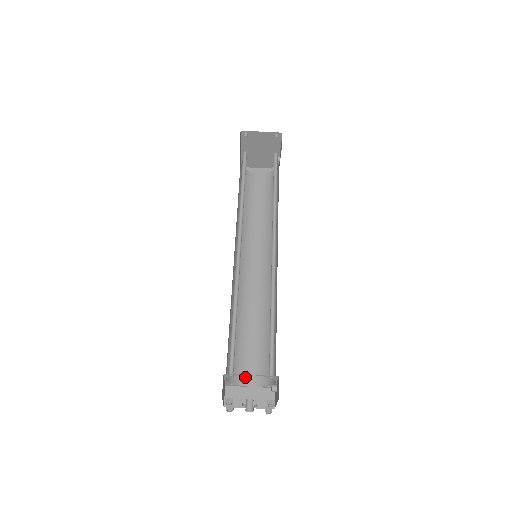
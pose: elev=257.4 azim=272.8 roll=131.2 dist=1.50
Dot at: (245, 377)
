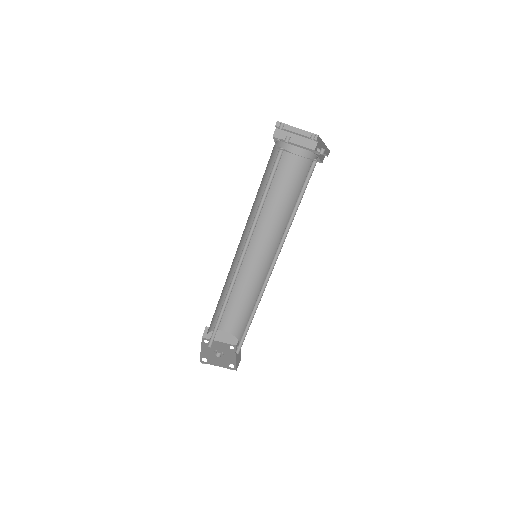
Dot at: (221, 325)
